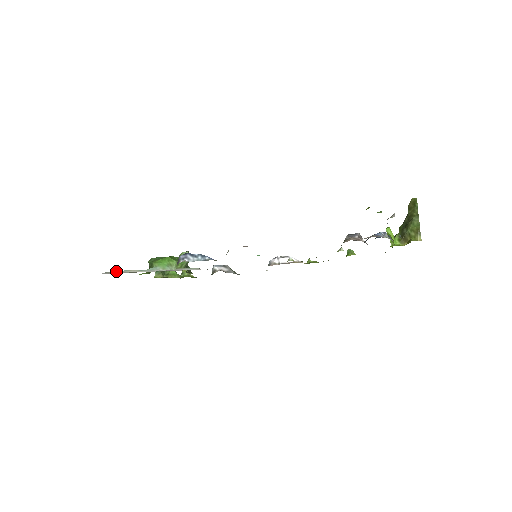
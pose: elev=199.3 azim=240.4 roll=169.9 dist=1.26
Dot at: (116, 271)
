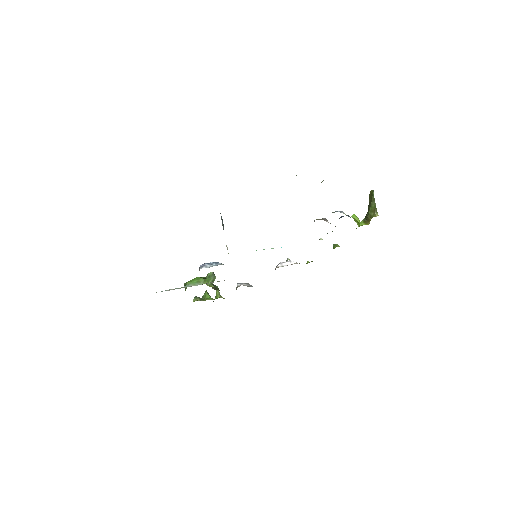
Dot at: occluded
